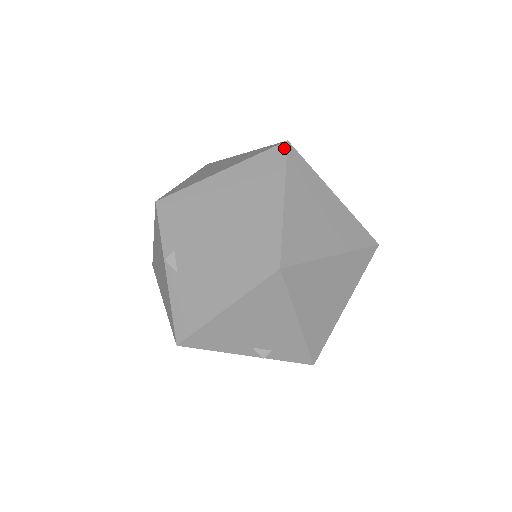
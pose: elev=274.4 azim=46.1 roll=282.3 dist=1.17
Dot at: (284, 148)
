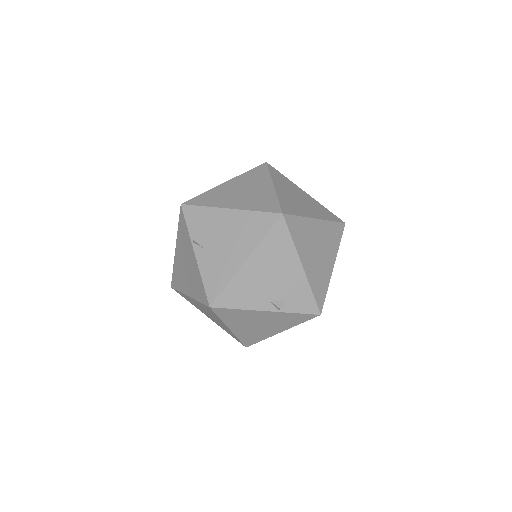
Dot at: (265, 165)
